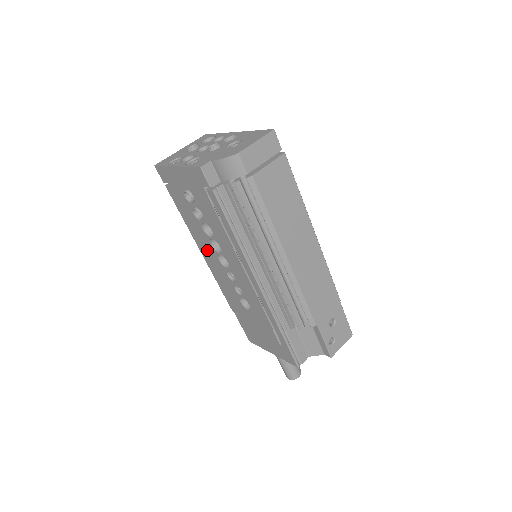
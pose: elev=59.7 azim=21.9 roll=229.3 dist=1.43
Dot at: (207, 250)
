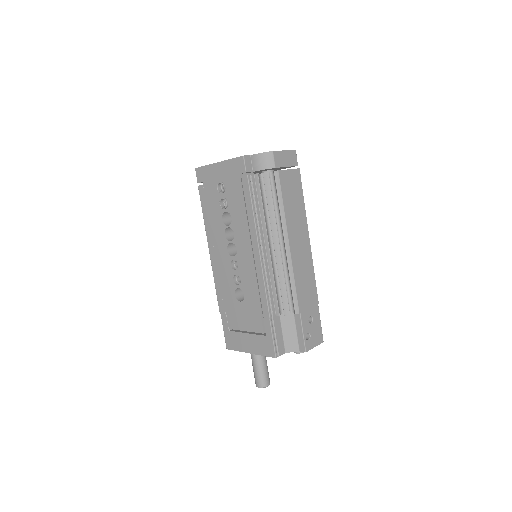
Dot at: (218, 243)
